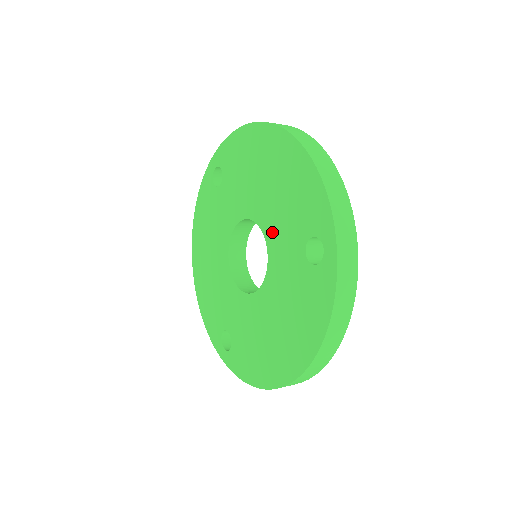
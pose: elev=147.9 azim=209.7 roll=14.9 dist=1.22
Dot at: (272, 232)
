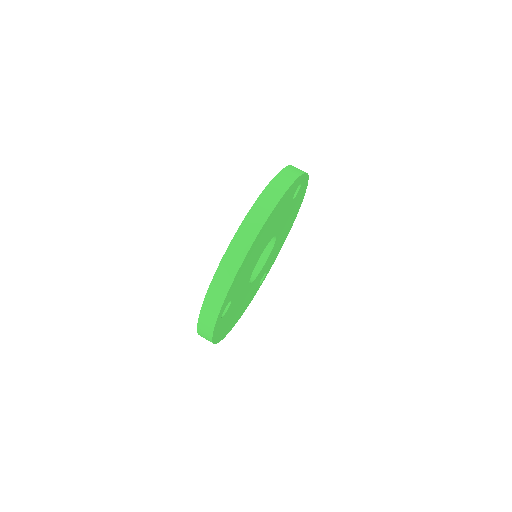
Dot at: occluded
